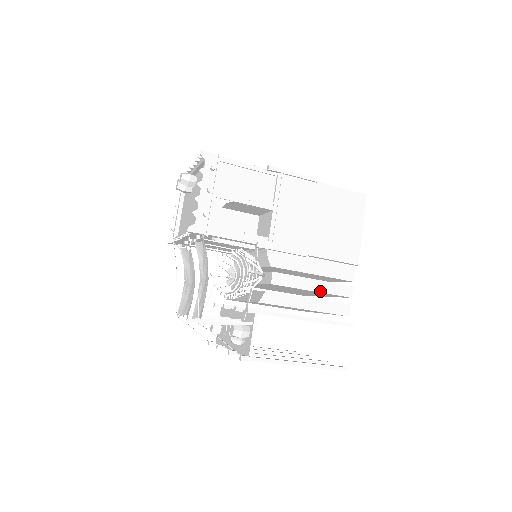
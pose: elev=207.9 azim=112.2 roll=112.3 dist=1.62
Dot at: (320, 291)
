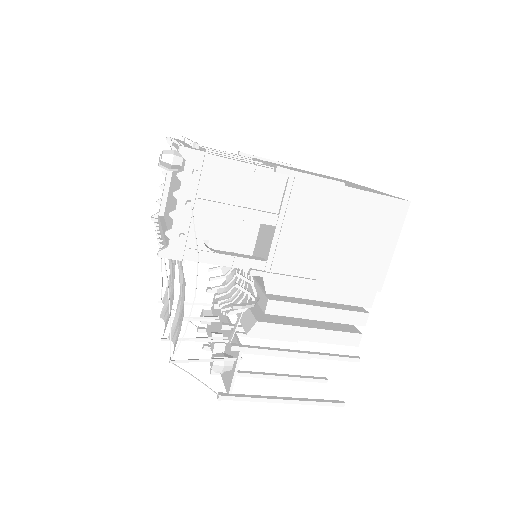
Dot at: (326, 320)
